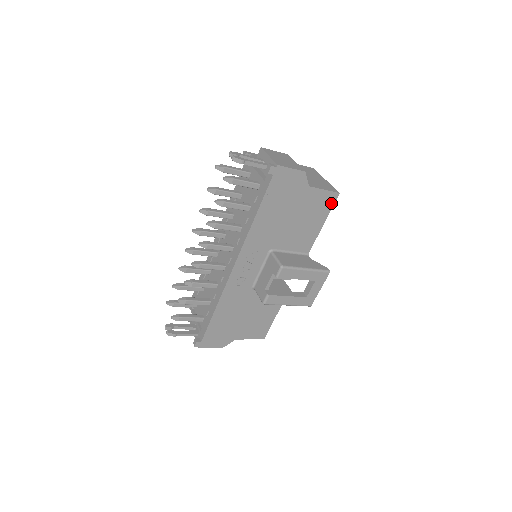
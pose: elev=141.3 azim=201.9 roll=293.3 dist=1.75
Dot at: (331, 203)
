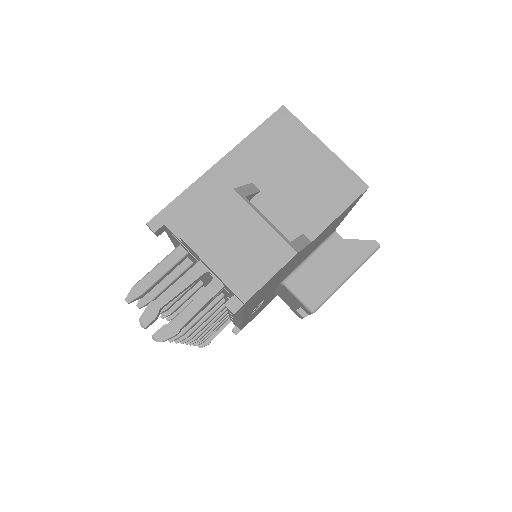
Dot at: (356, 201)
